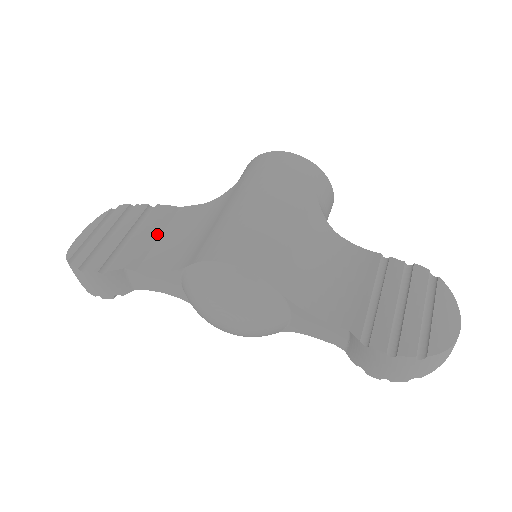
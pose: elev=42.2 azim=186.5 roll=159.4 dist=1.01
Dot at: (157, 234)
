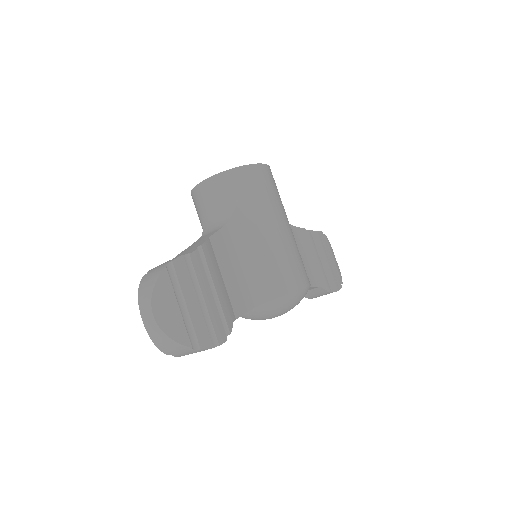
Dot at: (221, 276)
